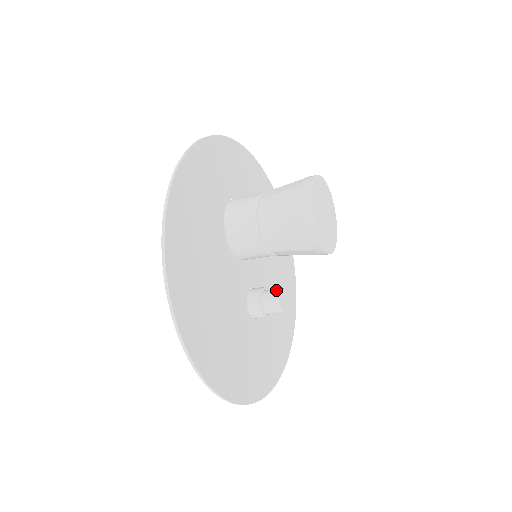
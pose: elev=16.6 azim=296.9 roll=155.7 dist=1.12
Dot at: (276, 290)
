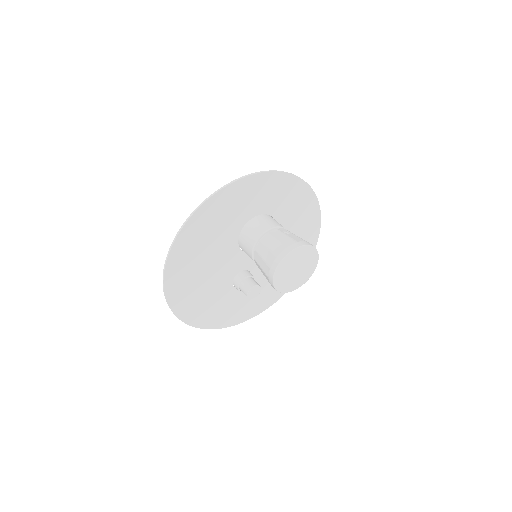
Dot at: (253, 284)
